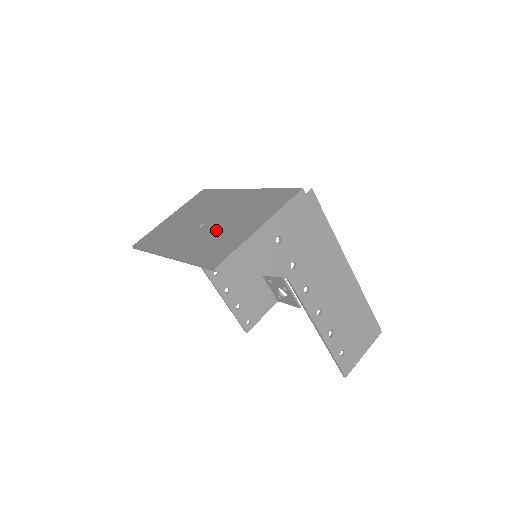
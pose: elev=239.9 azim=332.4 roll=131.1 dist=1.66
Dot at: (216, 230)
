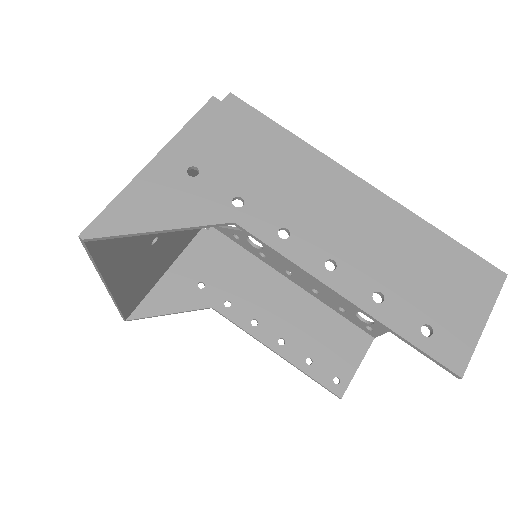
Dot at: occluded
